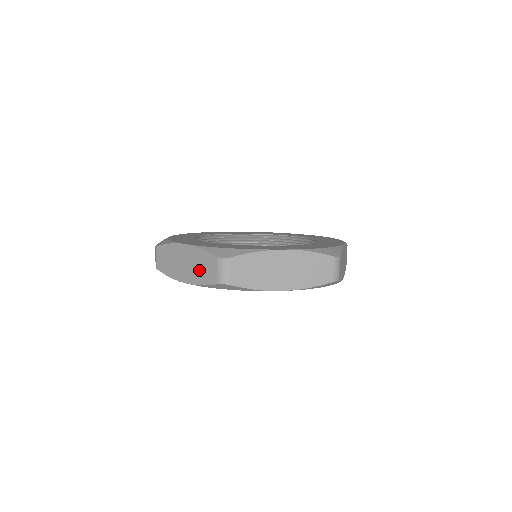
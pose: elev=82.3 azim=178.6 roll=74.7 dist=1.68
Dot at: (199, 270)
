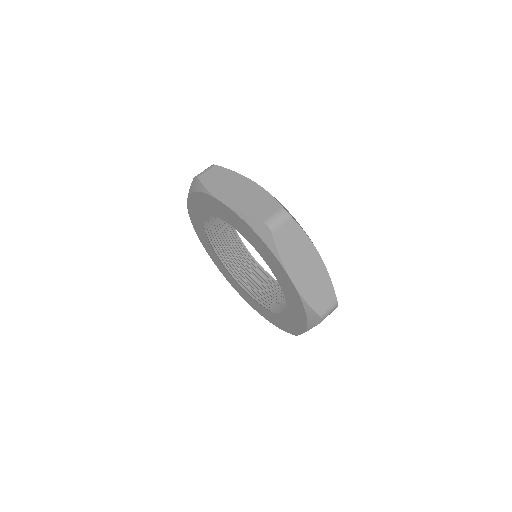
Dot at: occluded
